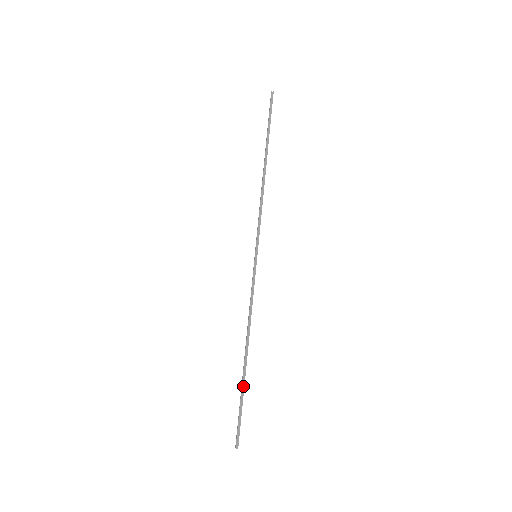
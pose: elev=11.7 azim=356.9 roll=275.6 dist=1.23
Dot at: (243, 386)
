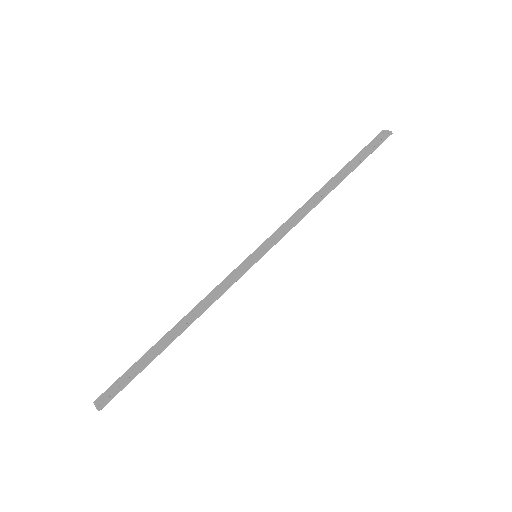
Dot at: (151, 361)
